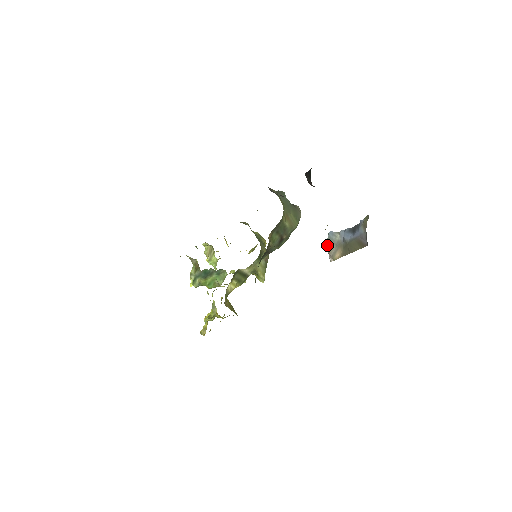
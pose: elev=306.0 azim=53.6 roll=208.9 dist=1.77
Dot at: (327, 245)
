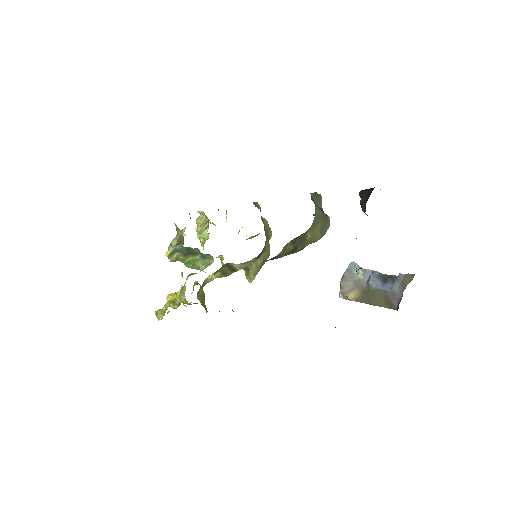
Dot at: (343, 277)
